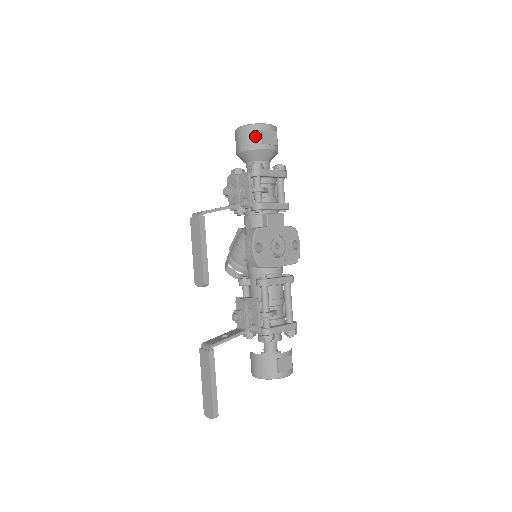
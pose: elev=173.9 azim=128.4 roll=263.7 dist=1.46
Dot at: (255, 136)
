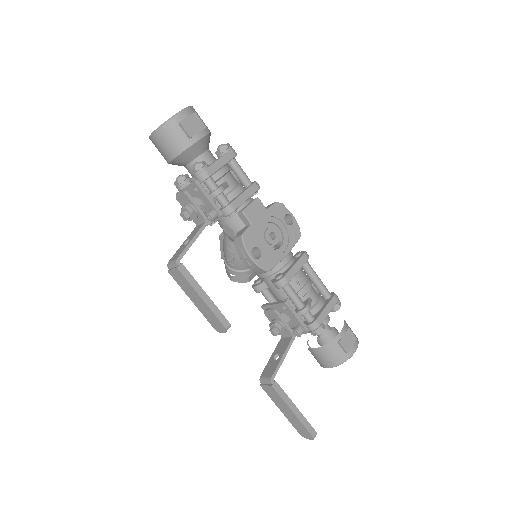
Dot at: (176, 135)
